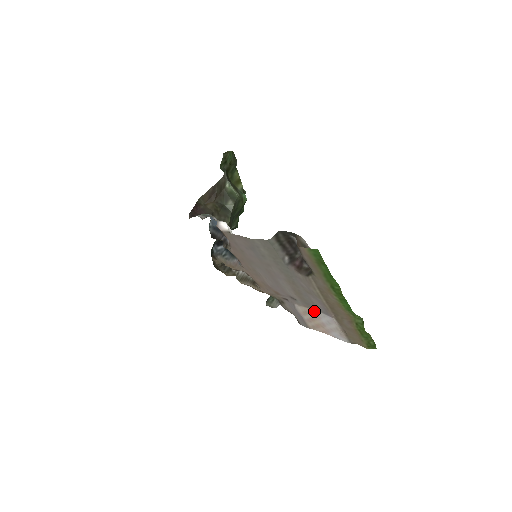
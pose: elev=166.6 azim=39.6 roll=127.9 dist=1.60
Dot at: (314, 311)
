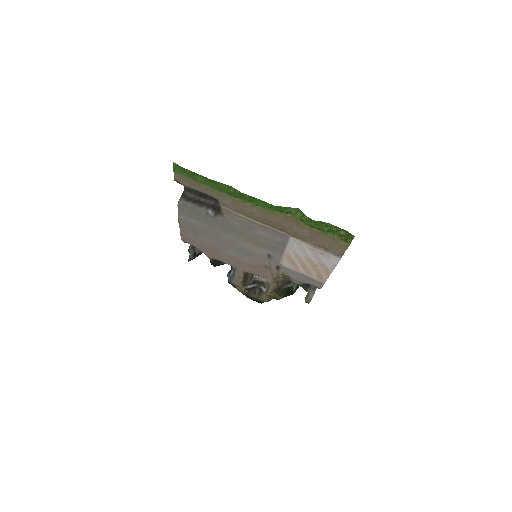
Dot at: (287, 251)
